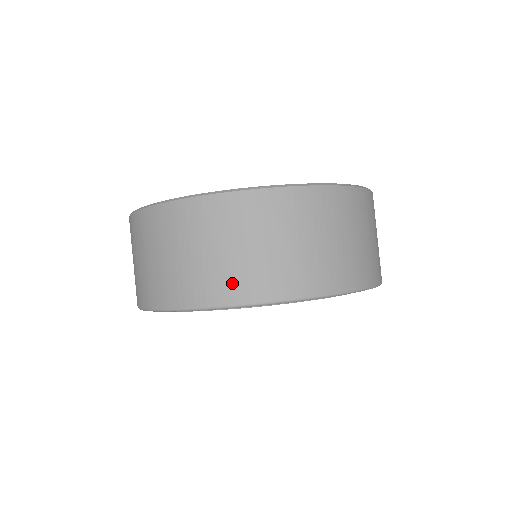
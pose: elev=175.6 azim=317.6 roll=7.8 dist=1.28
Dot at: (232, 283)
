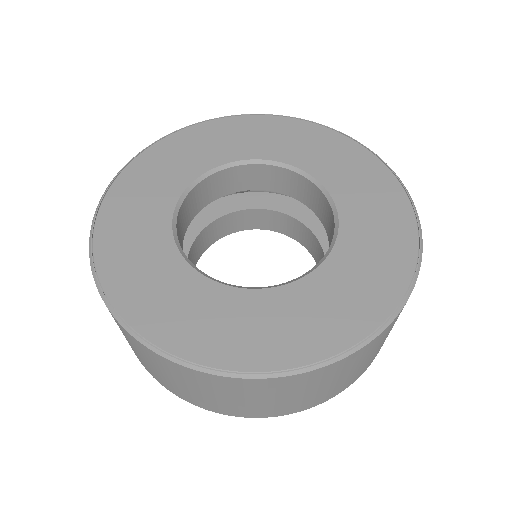
Dot at: (139, 359)
